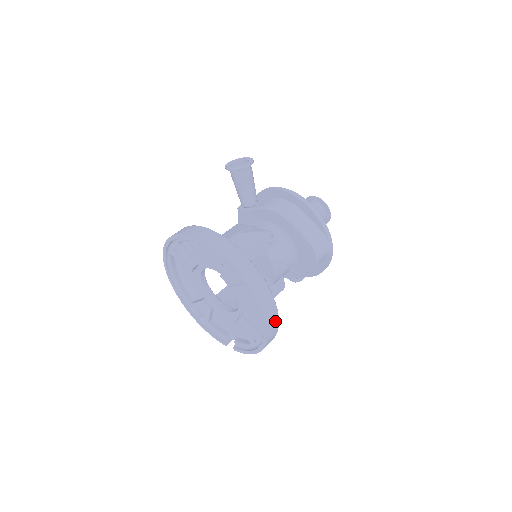
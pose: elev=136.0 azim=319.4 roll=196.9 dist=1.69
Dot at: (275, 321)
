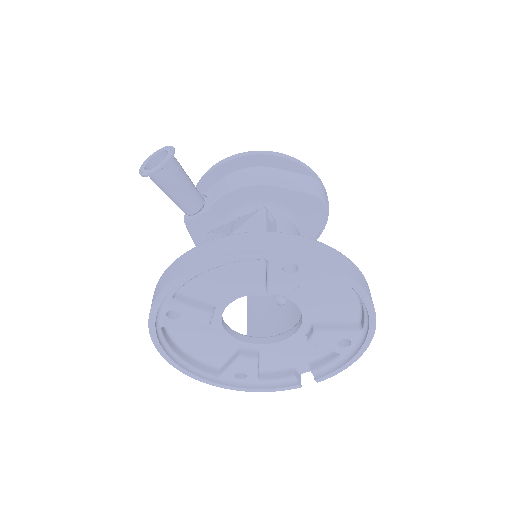
Dot at: occluded
